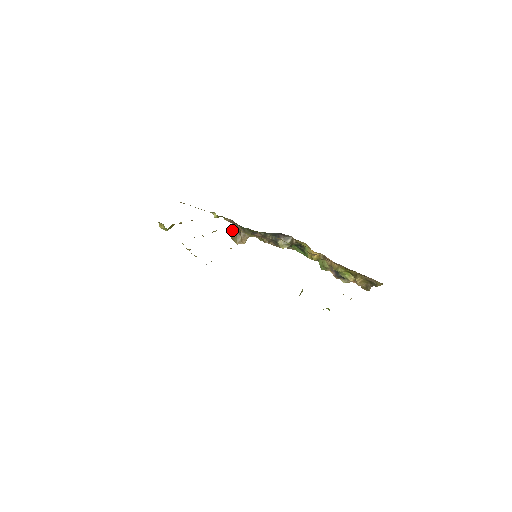
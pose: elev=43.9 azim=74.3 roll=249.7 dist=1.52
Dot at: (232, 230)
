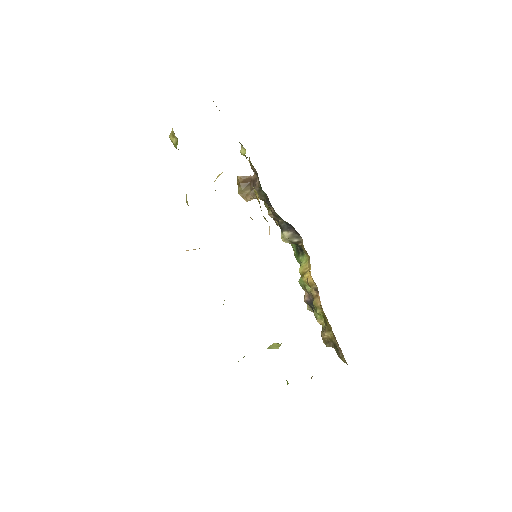
Dot at: occluded
